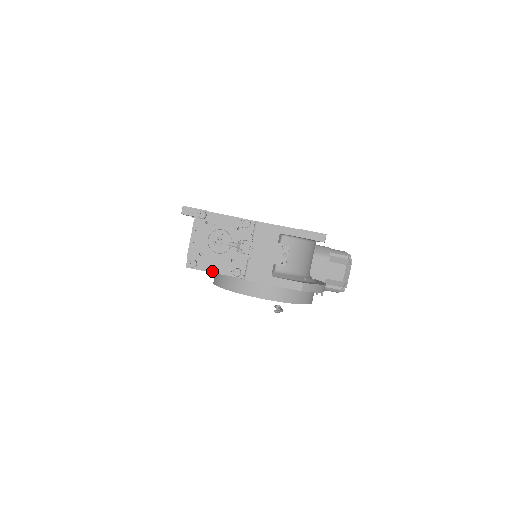
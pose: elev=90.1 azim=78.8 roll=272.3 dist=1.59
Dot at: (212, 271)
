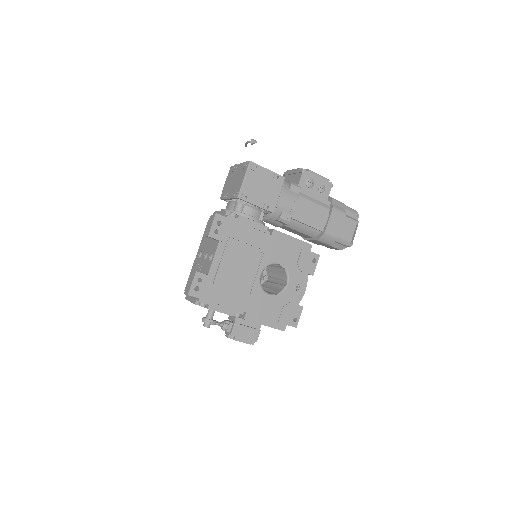
Dot at: occluded
